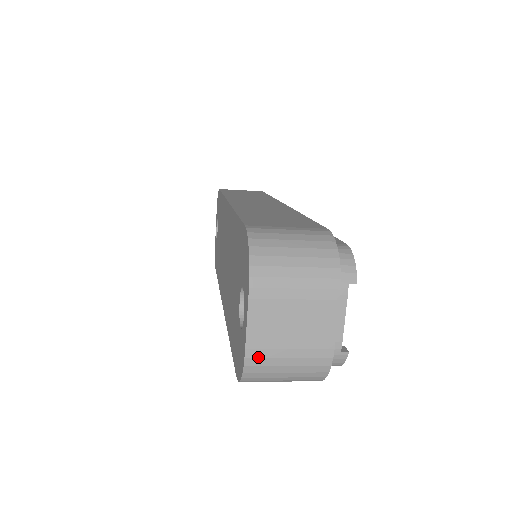
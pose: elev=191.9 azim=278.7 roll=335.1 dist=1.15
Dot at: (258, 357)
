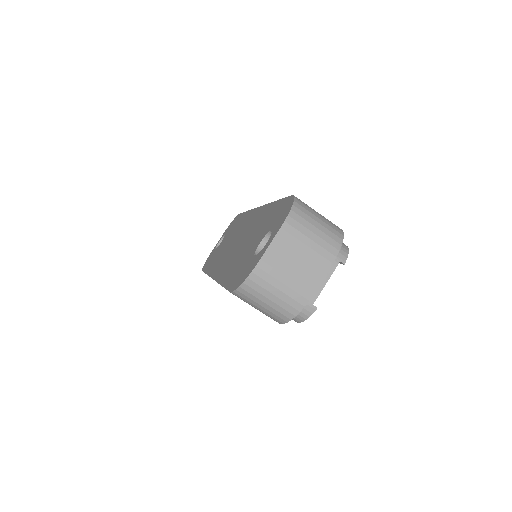
Dot at: (265, 270)
